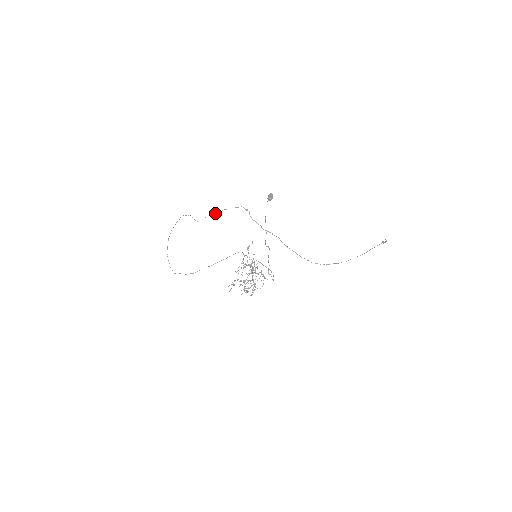
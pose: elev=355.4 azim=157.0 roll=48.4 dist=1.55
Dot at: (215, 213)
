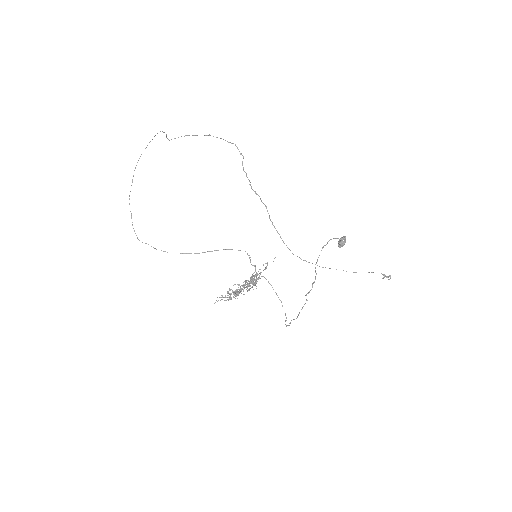
Dot at: (195, 135)
